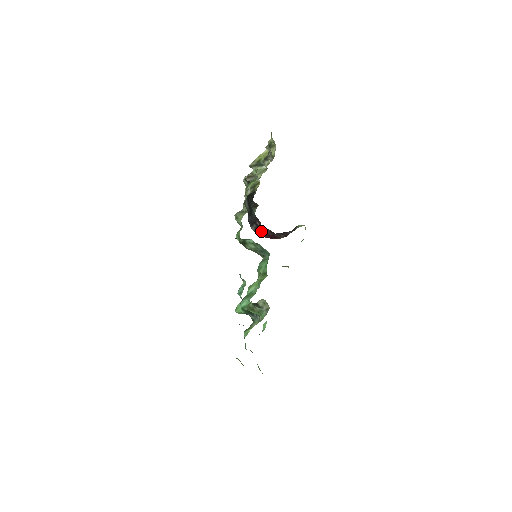
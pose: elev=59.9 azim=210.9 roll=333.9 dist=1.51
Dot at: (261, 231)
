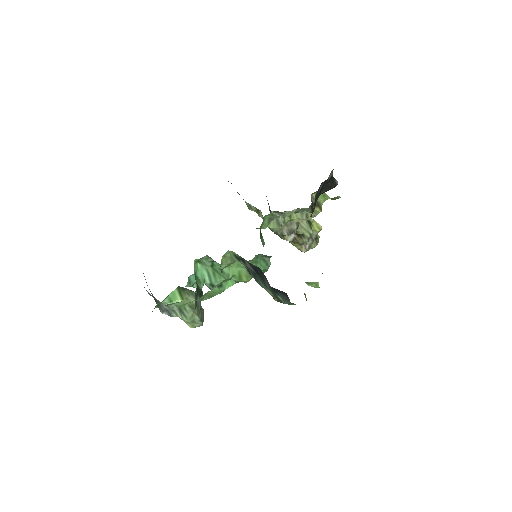
Dot at: occluded
